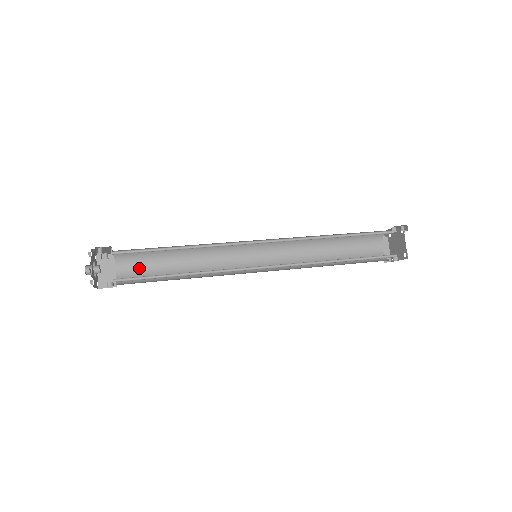
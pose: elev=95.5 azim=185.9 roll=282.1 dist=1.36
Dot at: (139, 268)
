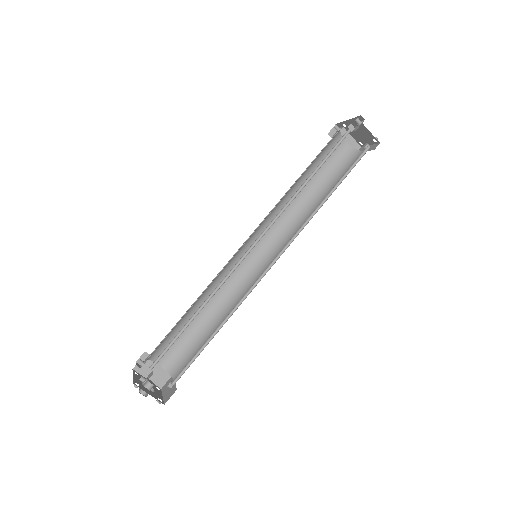
Dot at: (175, 347)
